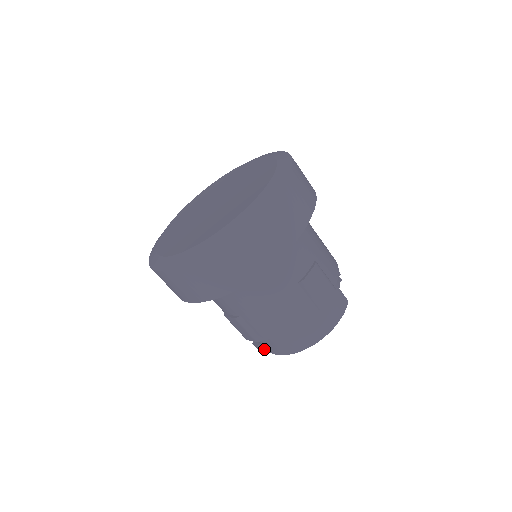
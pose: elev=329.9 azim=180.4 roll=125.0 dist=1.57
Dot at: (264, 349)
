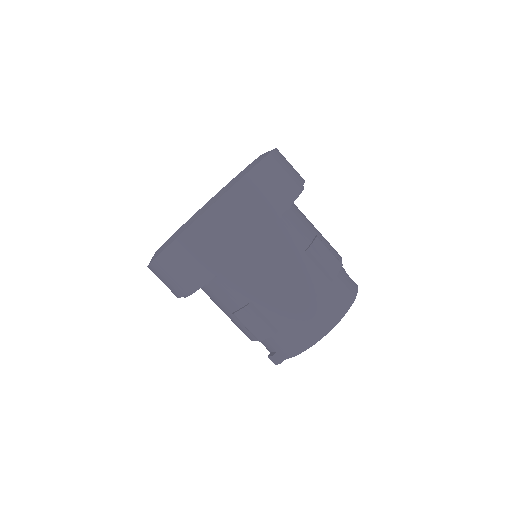
Dot at: (281, 358)
